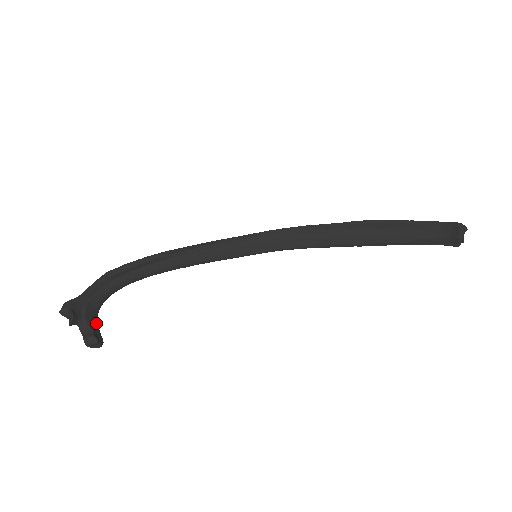
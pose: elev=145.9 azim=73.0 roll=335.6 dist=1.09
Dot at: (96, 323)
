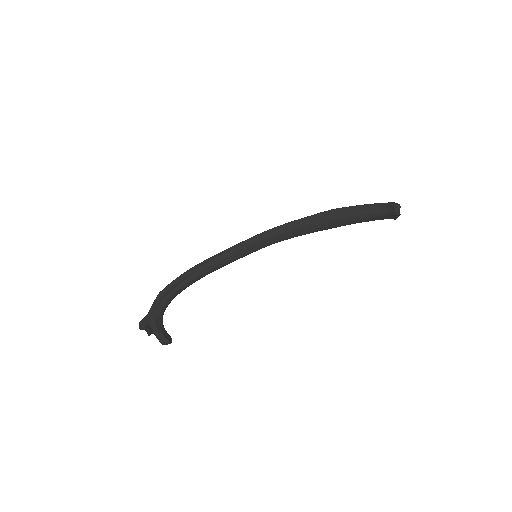
Dot at: (163, 328)
